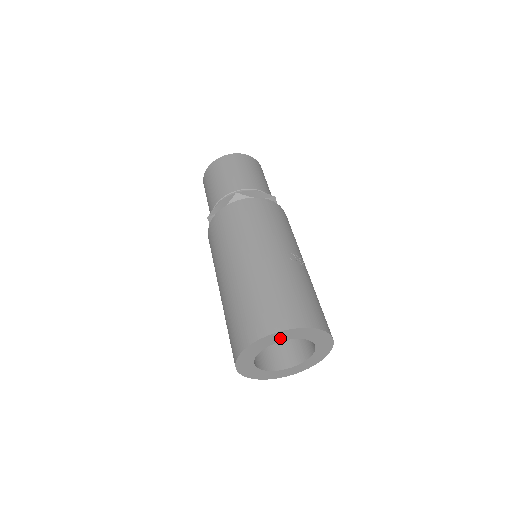
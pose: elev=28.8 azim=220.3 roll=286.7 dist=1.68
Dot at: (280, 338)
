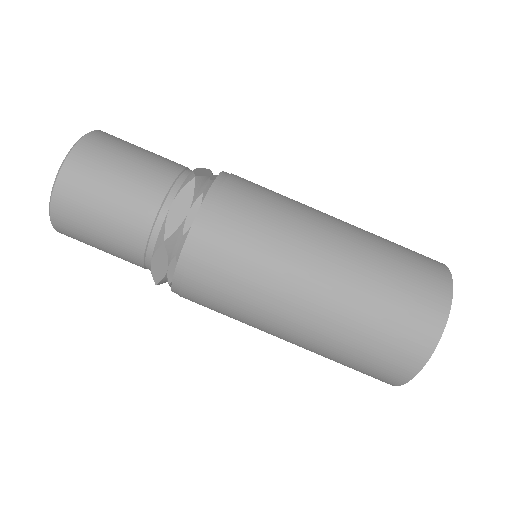
Dot at: occluded
